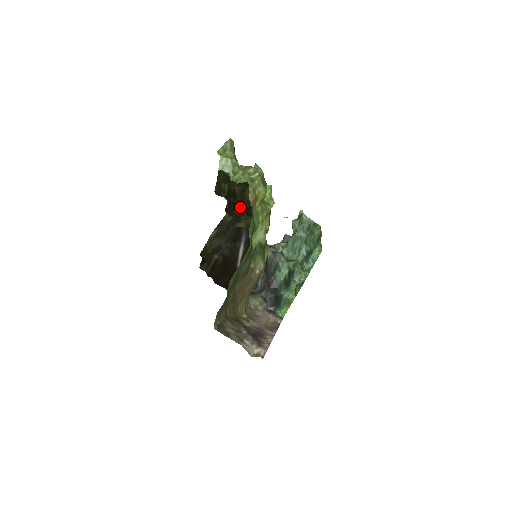
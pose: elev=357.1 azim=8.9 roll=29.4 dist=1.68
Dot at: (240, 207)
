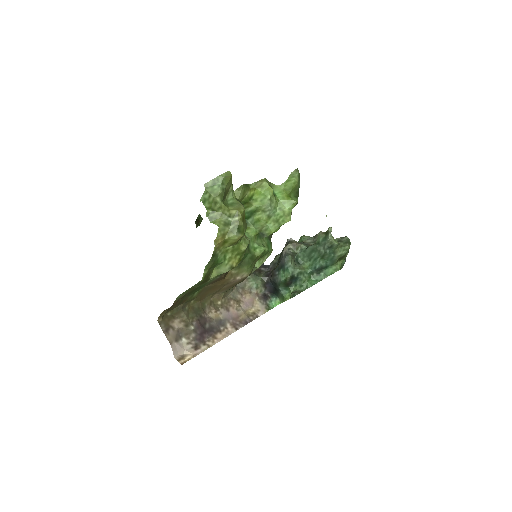
Dot at: occluded
